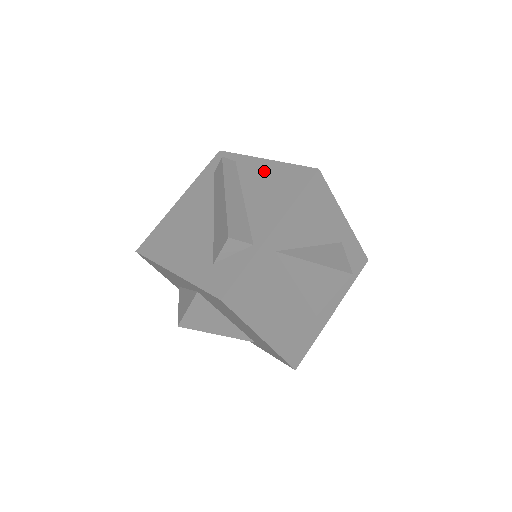
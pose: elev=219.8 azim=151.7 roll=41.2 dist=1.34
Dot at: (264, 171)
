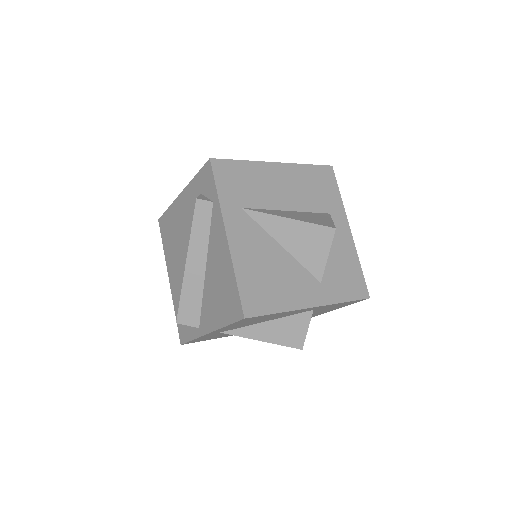
Dot at: (221, 255)
